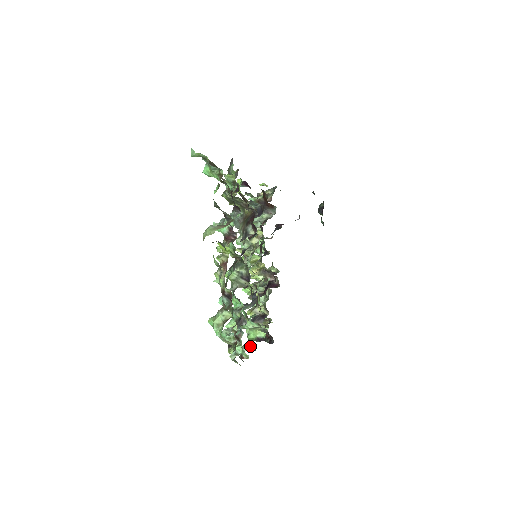
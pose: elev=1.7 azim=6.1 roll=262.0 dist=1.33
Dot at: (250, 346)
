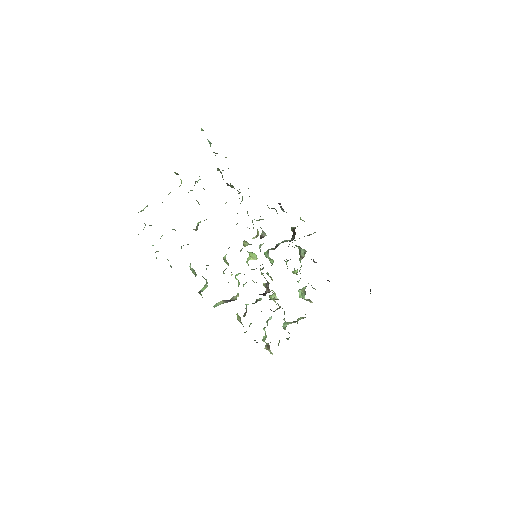
Dot at: (171, 266)
